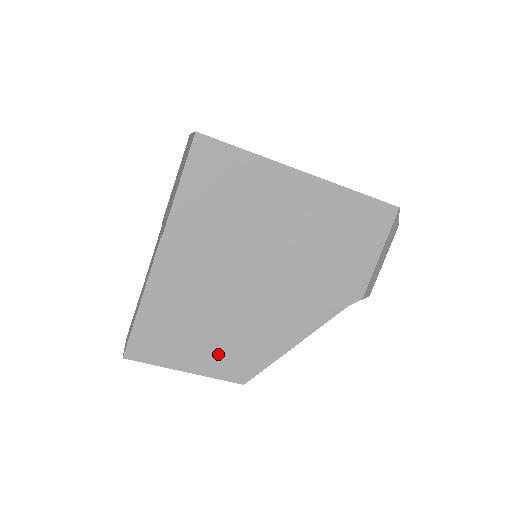
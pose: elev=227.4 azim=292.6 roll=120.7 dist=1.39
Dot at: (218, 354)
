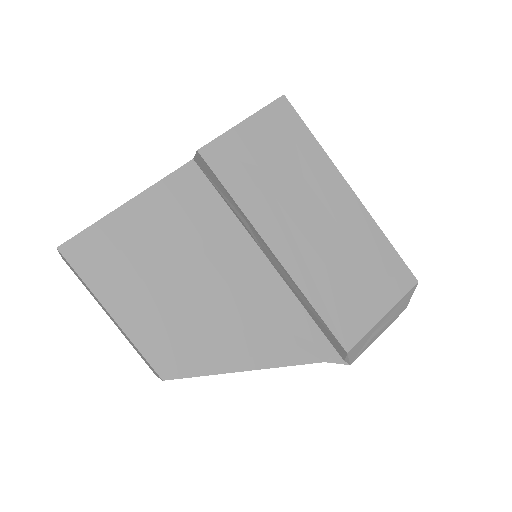
Dot at: (161, 320)
